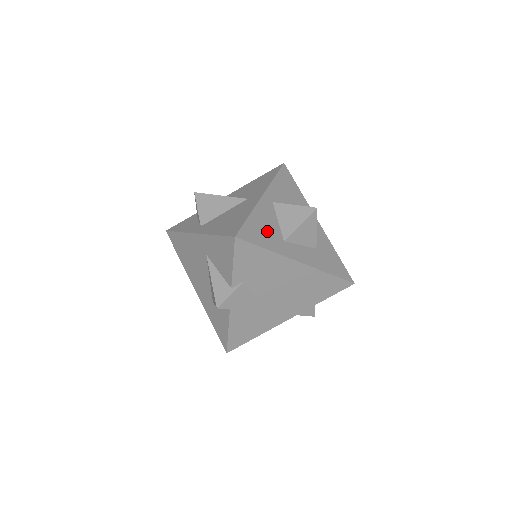
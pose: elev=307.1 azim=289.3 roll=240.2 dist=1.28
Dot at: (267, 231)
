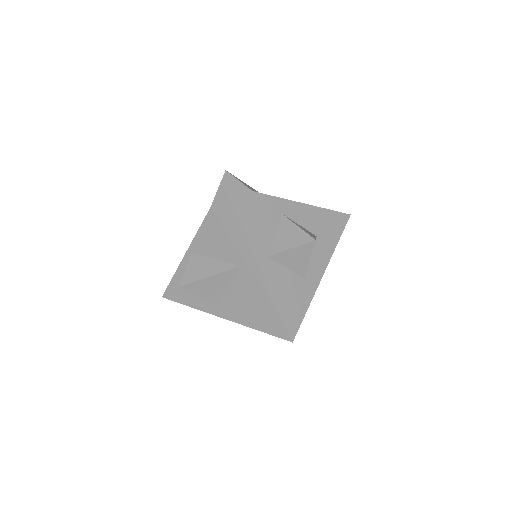
Dot at: (293, 294)
